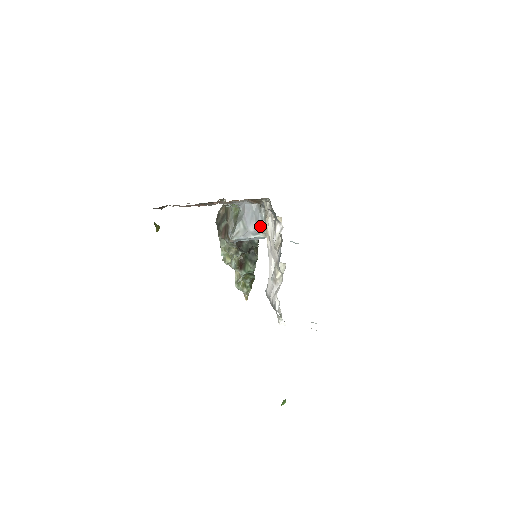
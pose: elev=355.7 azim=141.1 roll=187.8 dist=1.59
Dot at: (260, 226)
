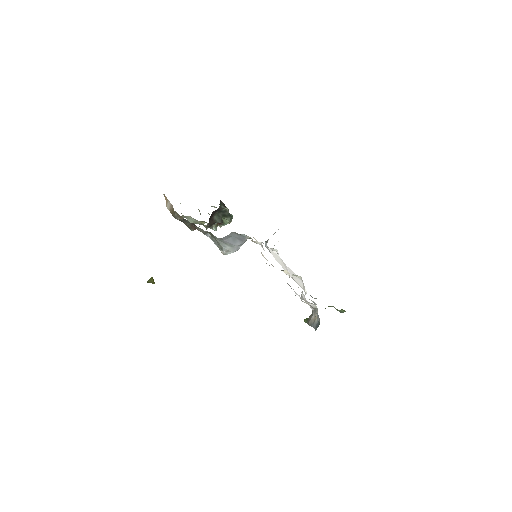
Dot at: (245, 239)
